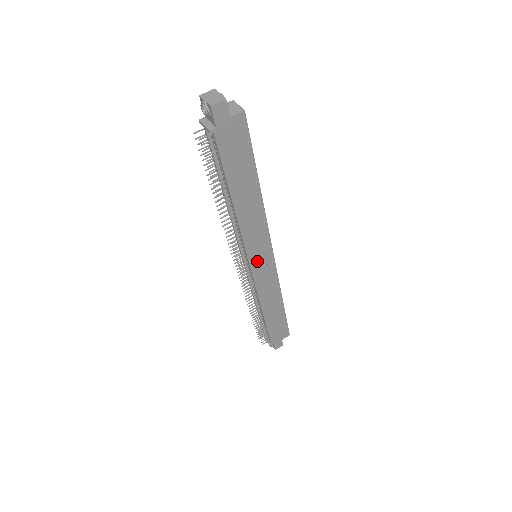
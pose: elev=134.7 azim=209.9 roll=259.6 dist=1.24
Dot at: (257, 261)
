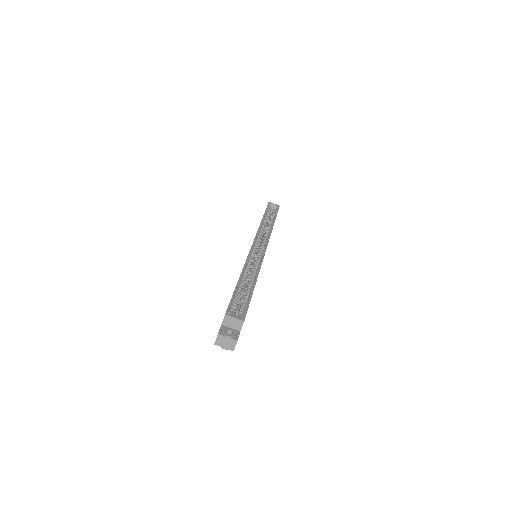
Dot at: occluded
